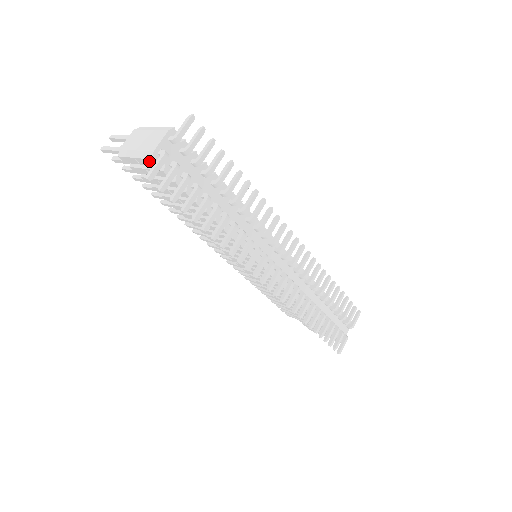
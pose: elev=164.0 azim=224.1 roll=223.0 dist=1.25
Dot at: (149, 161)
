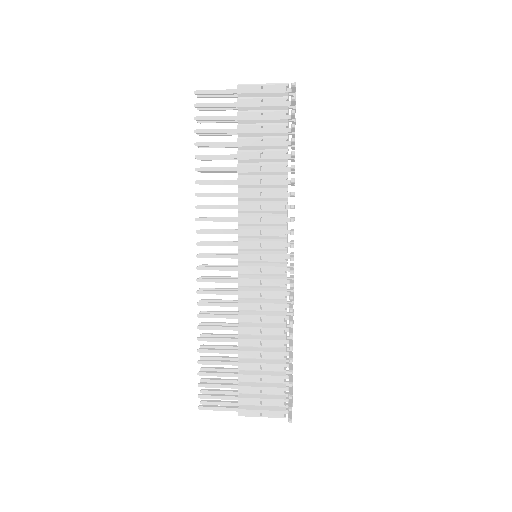
Dot at: (281, 87)
